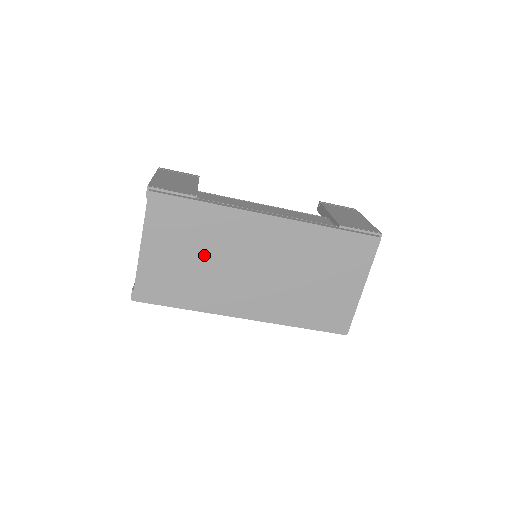
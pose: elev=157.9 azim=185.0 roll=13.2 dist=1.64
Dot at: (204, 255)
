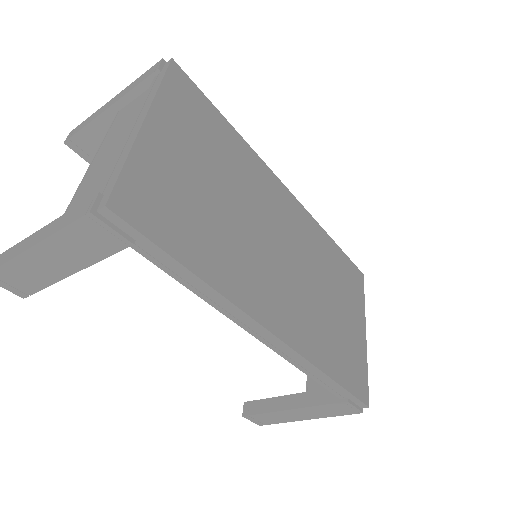
Dot at: (228, 193)
